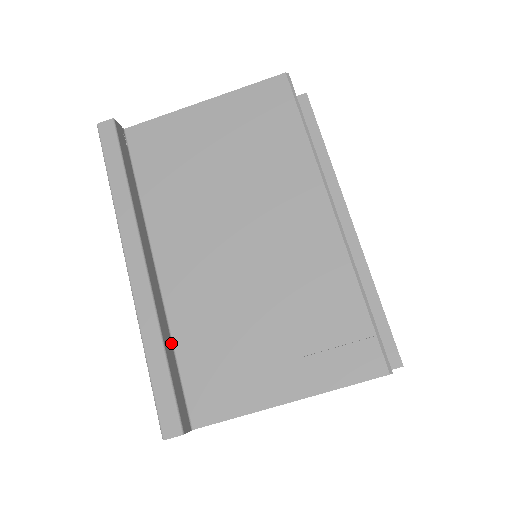
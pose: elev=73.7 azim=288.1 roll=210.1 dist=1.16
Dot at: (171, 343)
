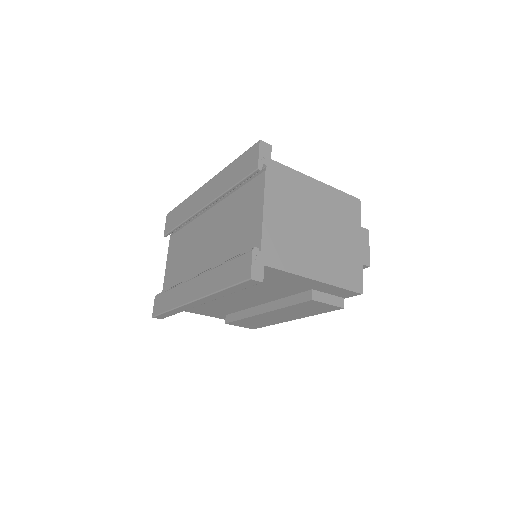
Dot at: occluded
